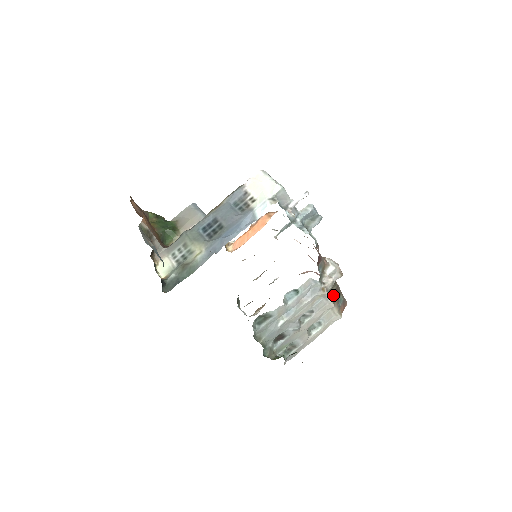
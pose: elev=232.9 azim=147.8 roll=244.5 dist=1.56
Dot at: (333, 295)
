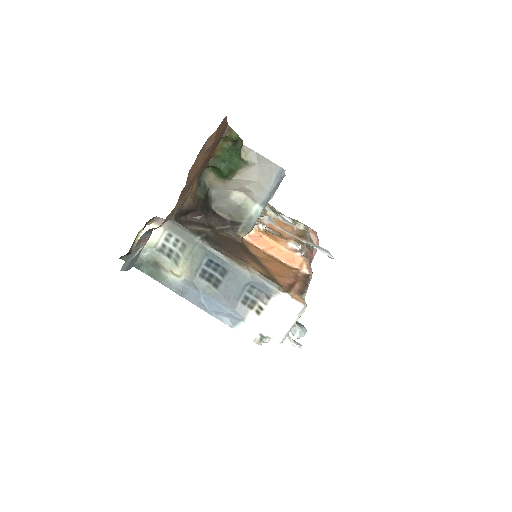
Dot at: occluded
